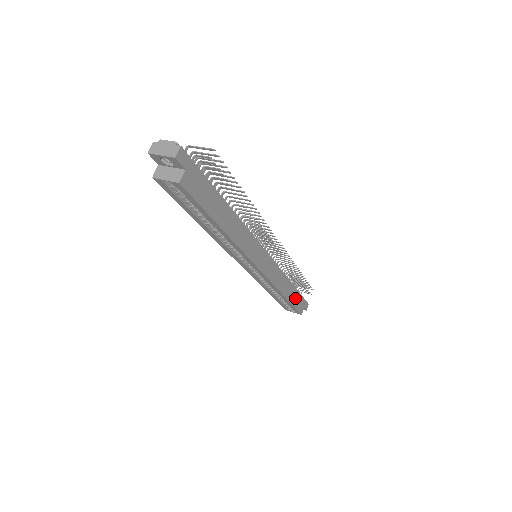
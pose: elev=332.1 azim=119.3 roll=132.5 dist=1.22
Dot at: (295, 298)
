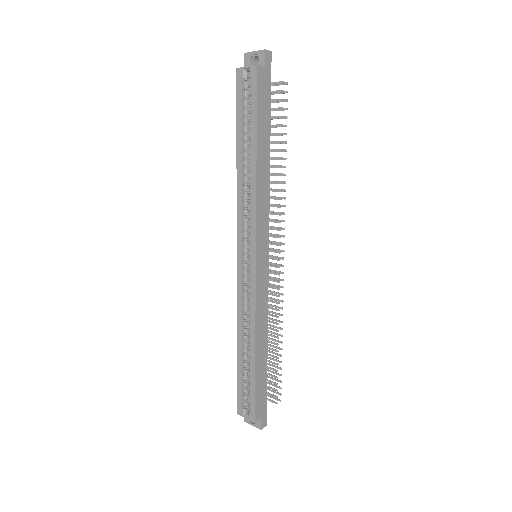
Dot at: (261, 378)
